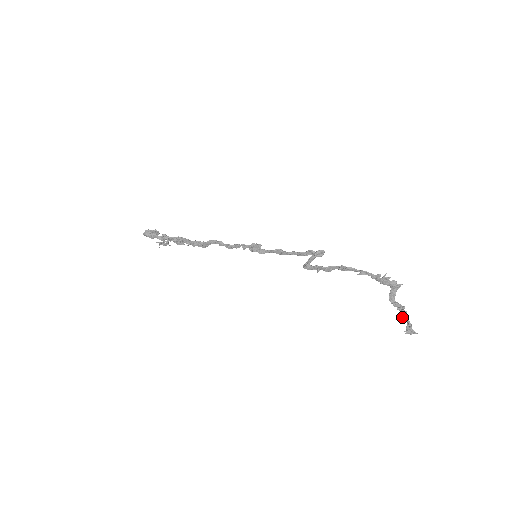
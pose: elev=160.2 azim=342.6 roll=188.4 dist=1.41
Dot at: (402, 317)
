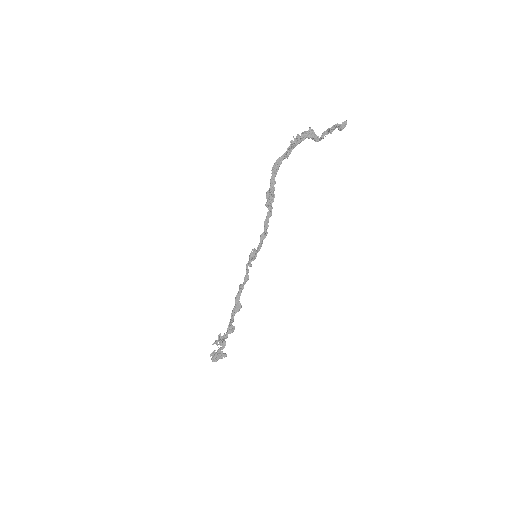
Dot at: (330, 132)
